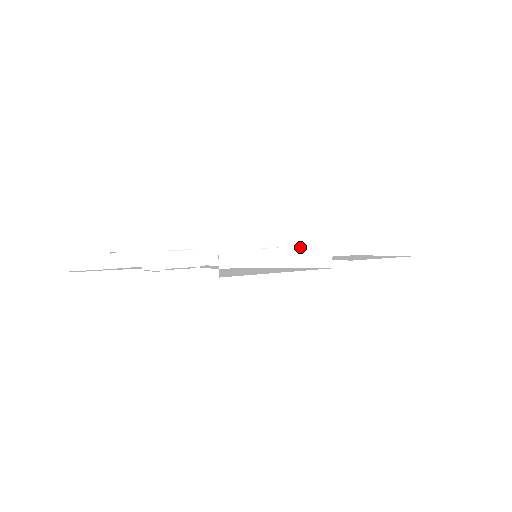
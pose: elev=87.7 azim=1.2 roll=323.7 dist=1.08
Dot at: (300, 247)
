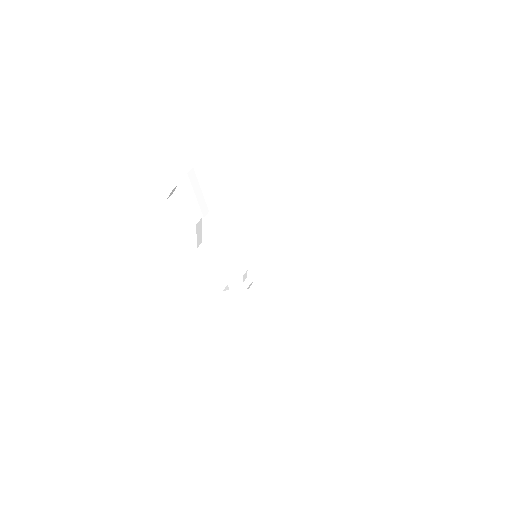
Dot at: (264, 295)
